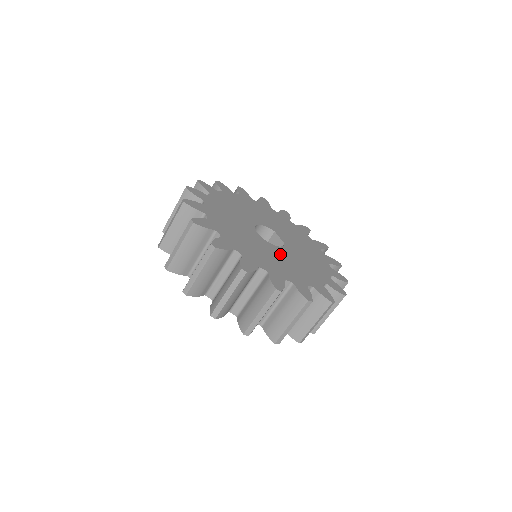
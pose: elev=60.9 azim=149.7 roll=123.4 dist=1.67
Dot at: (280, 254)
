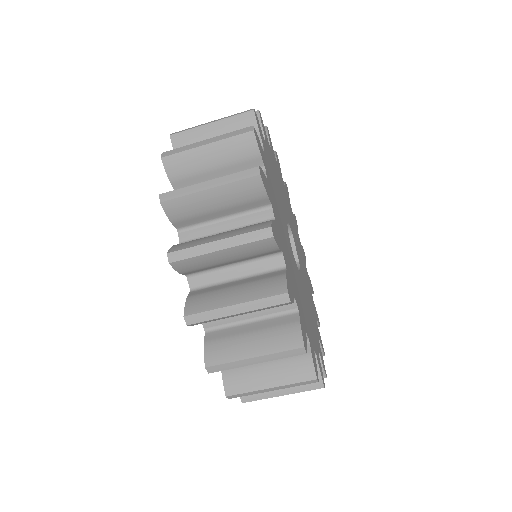
Dot at: (303, 290)
